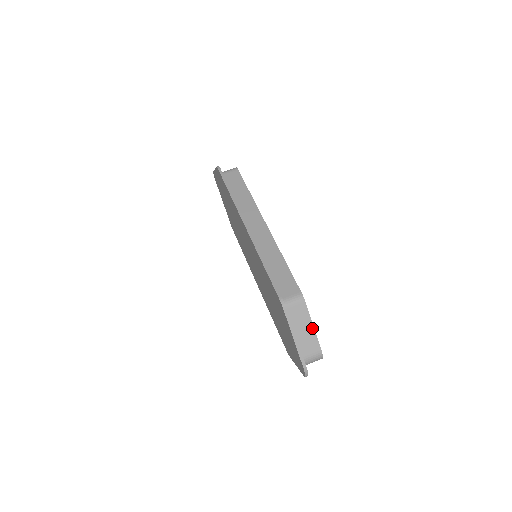
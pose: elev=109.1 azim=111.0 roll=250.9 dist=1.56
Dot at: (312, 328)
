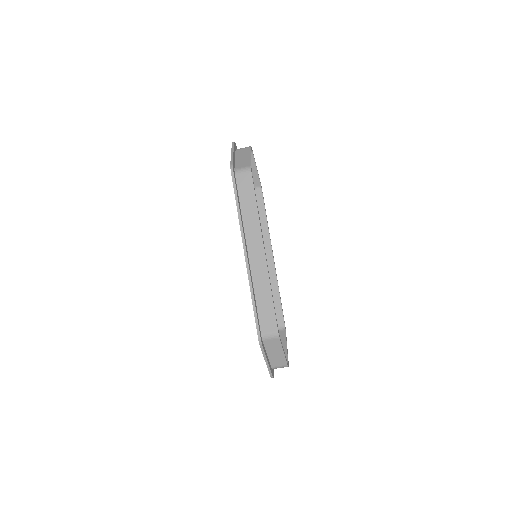
Dot at: (282, 353)
